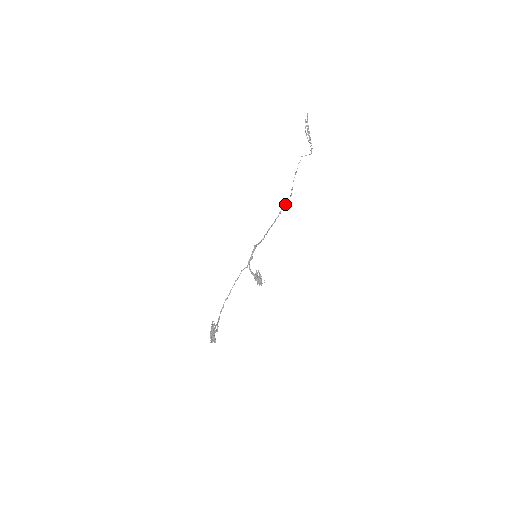
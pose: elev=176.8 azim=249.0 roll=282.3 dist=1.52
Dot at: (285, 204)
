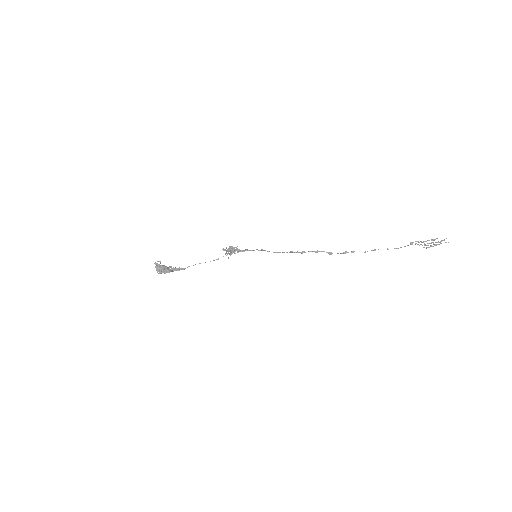
Dot at: (330, 252)
